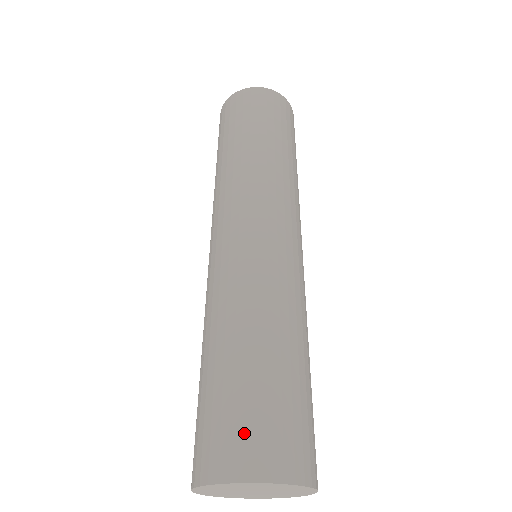
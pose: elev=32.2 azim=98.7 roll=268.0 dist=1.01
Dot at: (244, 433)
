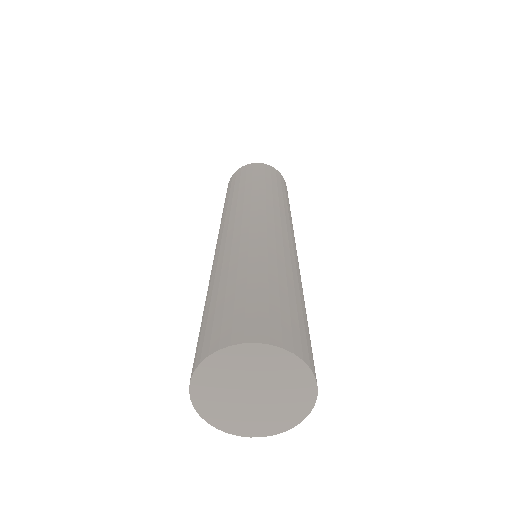
Dot at: (245, 316)
